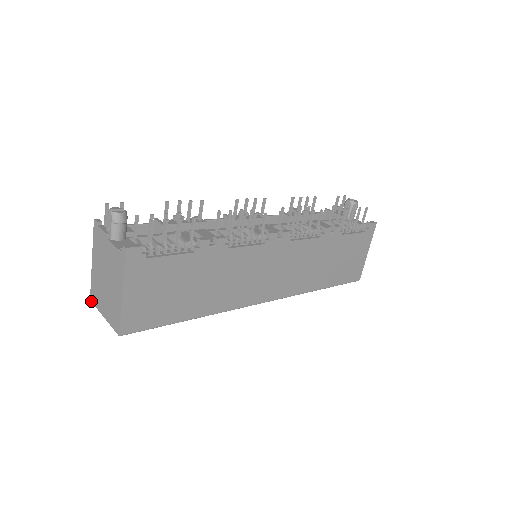
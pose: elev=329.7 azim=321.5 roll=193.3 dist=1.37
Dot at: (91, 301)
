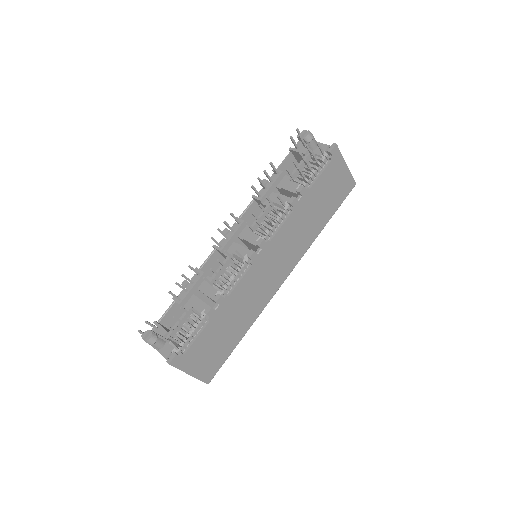
Dot at: occluded
